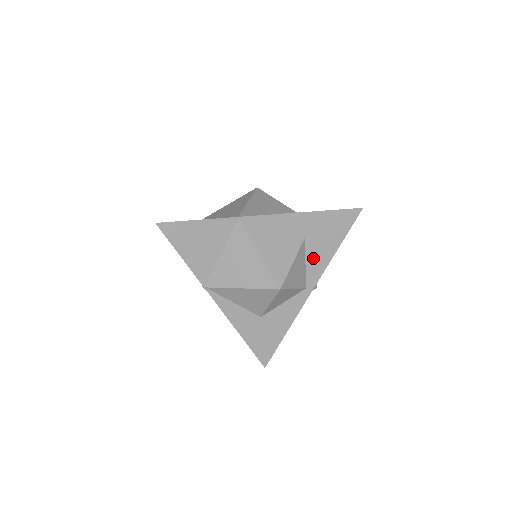
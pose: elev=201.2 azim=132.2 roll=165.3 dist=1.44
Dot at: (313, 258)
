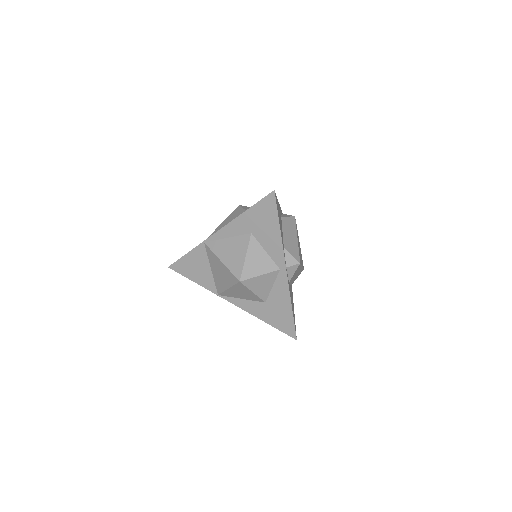
Dot at: (268, 245)
